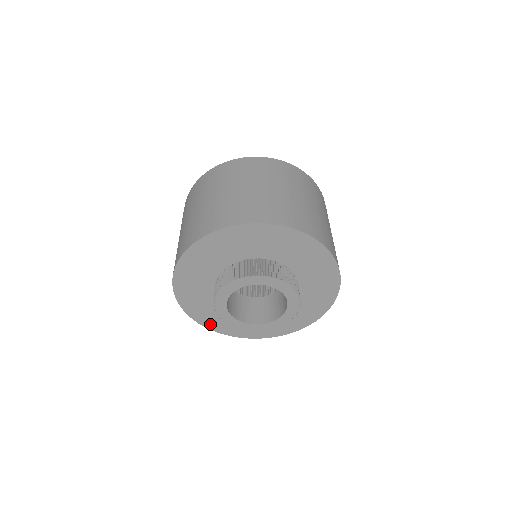
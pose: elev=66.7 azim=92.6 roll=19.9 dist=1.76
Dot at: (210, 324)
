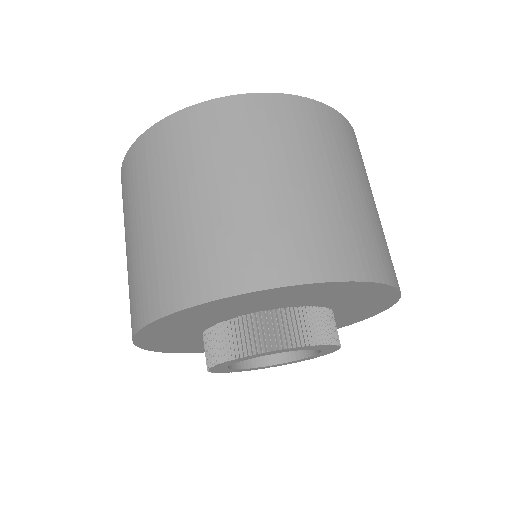
Dot at: occluded
